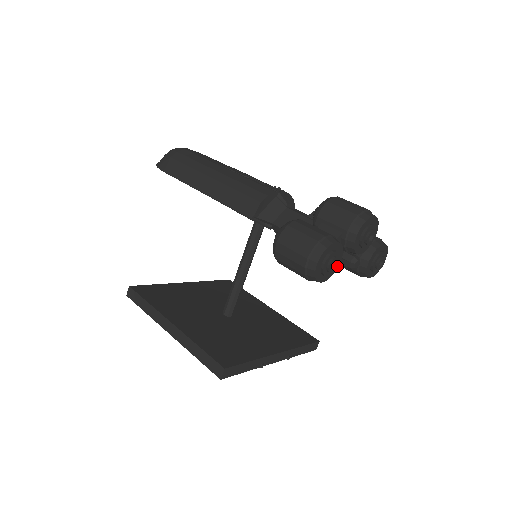
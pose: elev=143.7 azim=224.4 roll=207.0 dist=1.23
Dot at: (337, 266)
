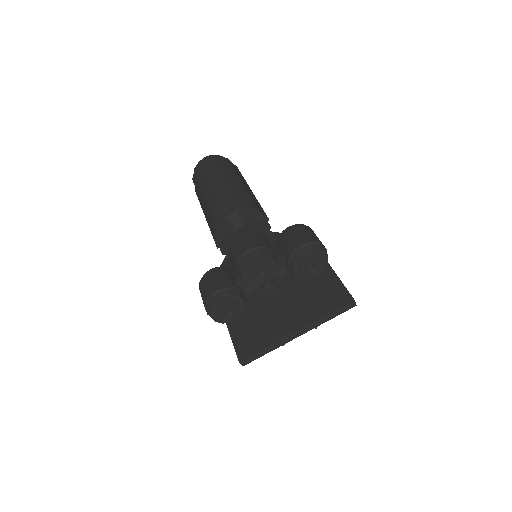
Dot at: (236, 310)
